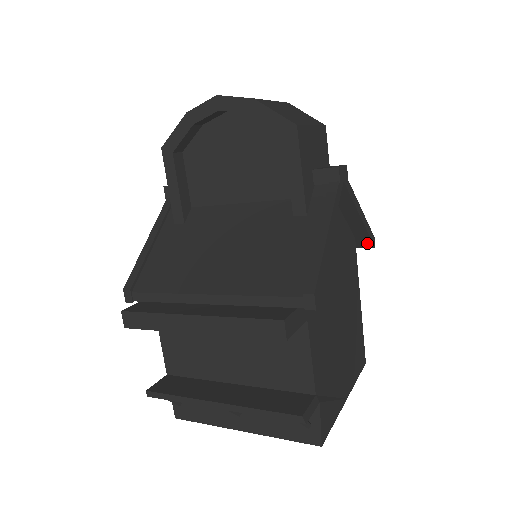
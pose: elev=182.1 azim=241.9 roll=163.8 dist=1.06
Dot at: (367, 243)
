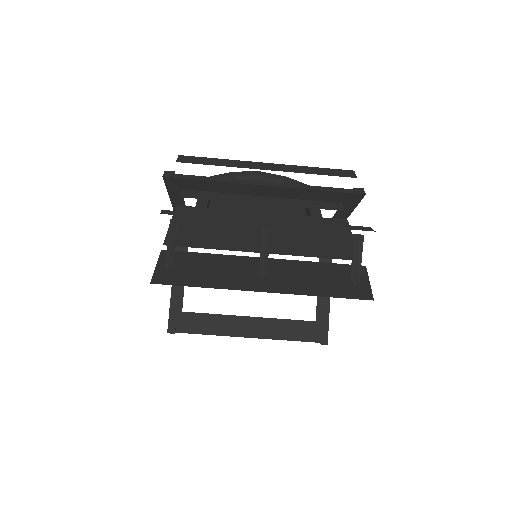
Dot at: (323, 334)
